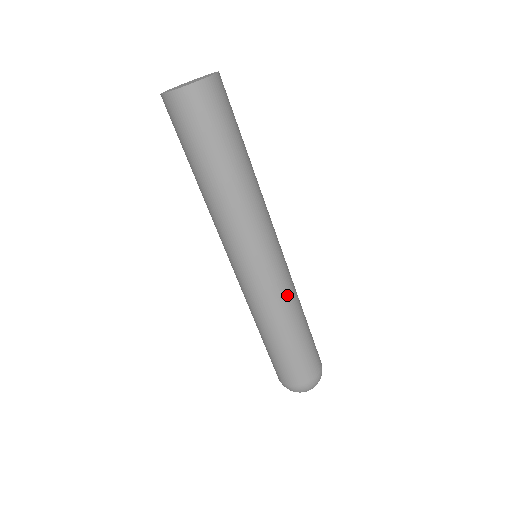
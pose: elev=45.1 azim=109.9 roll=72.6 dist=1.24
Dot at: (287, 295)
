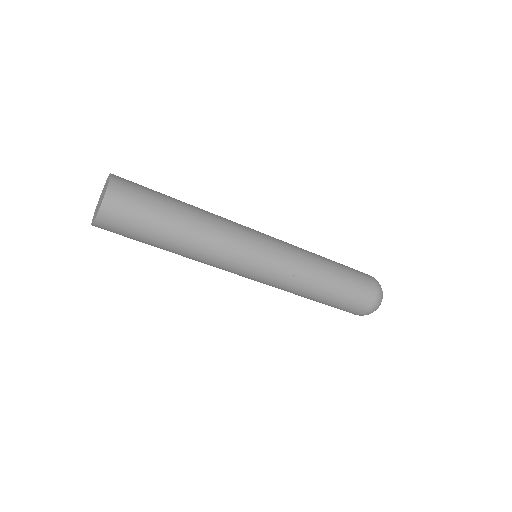
Dot at: (291, 284)
